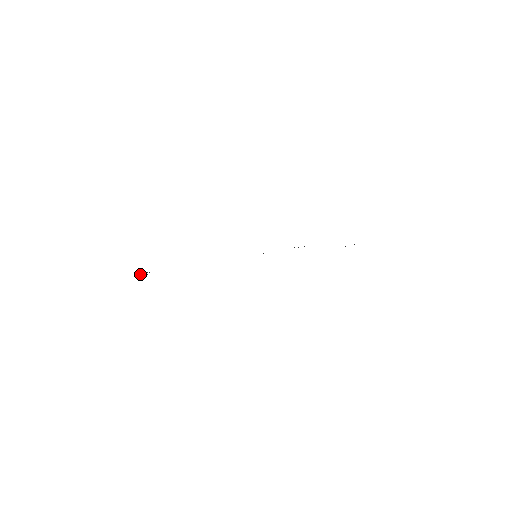
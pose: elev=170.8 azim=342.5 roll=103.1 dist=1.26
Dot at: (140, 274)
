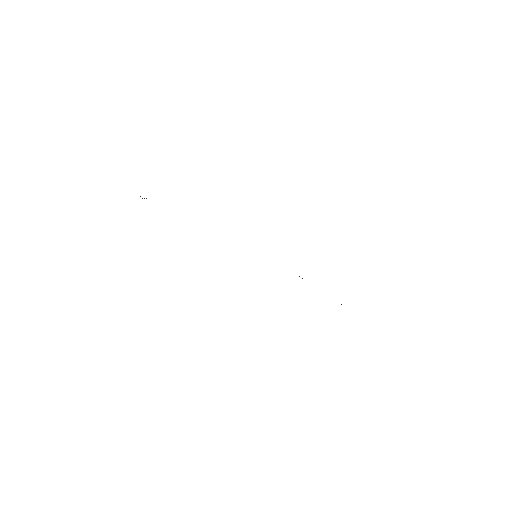
Dot at: occluded
